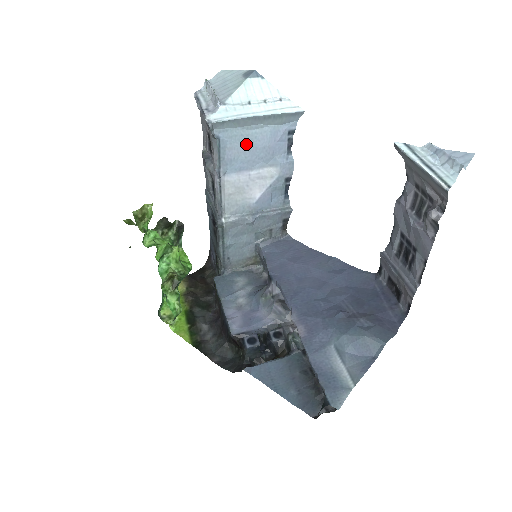
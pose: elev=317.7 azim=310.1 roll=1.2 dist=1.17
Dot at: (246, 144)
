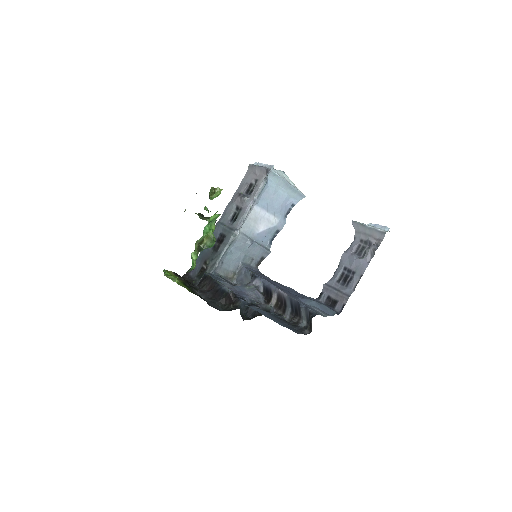
Dot at: (274, 195)
